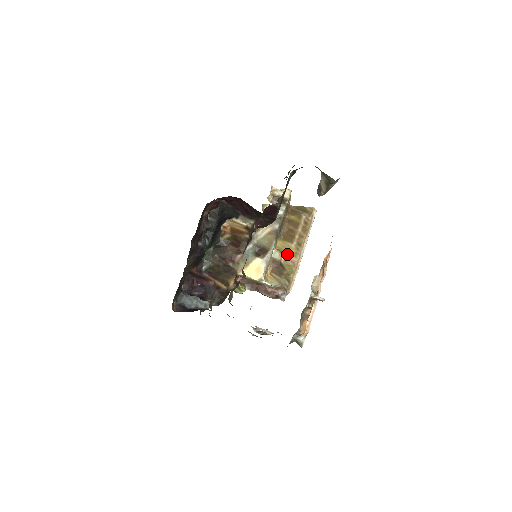
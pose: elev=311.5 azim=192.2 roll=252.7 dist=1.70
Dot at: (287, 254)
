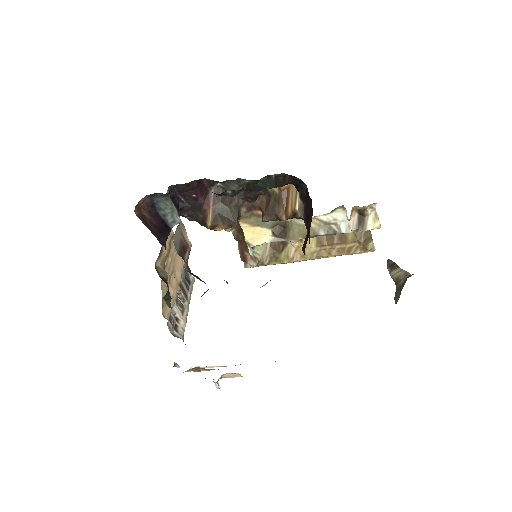
Dot at: (300, 246)
